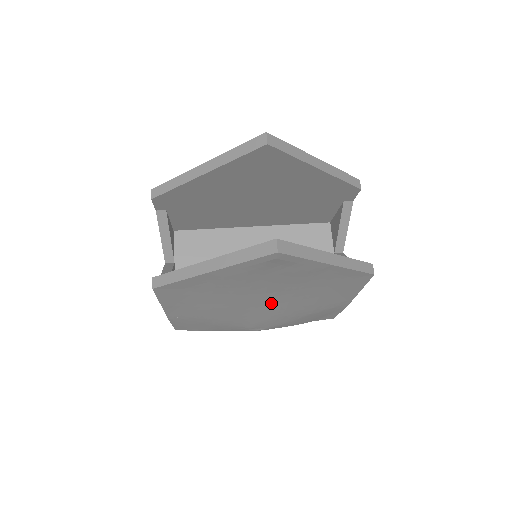
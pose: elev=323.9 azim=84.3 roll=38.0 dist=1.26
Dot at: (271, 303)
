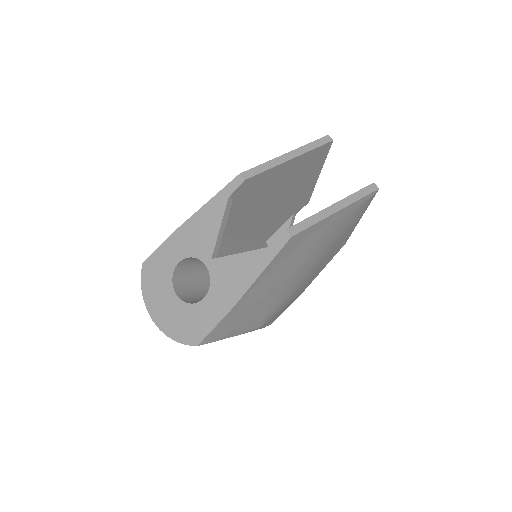
Dot at: (309, 269)
